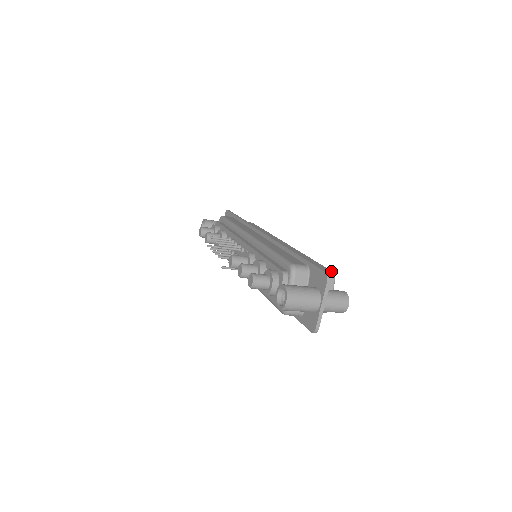
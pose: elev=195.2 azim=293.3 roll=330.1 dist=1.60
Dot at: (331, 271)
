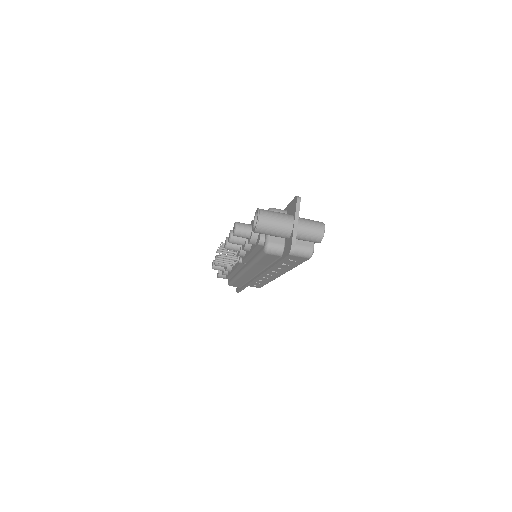
Dot at: occluded
